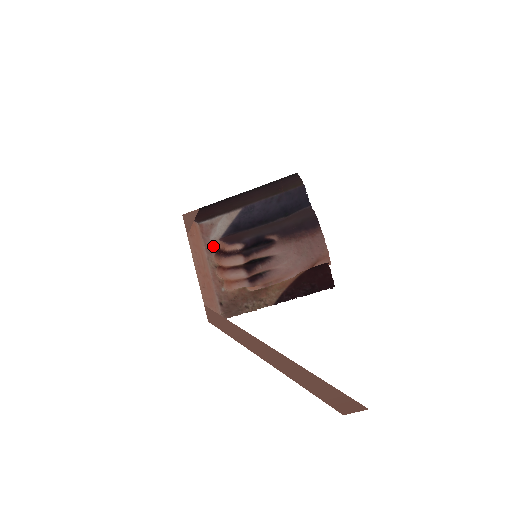
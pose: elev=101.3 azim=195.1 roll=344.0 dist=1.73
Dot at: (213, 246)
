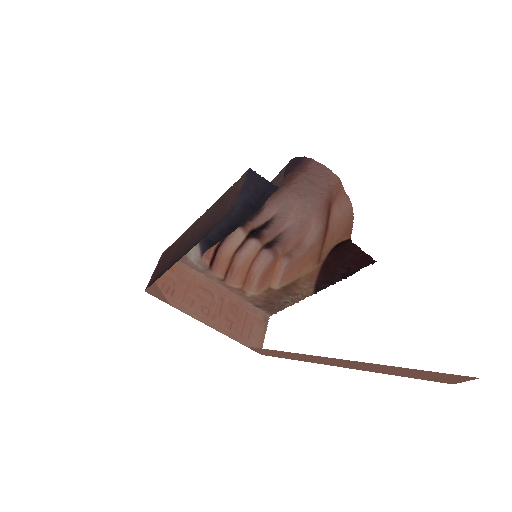
Dot at: (201, 266)
